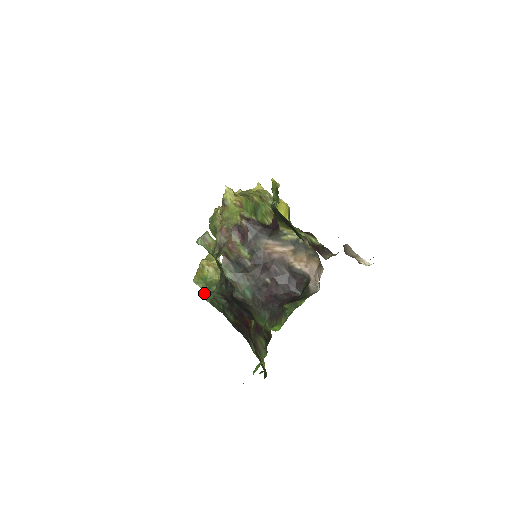
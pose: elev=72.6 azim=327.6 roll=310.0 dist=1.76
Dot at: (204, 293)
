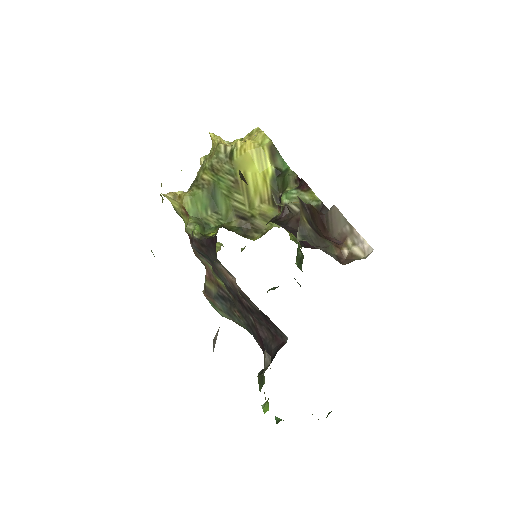
Dot at: (296, 260)
